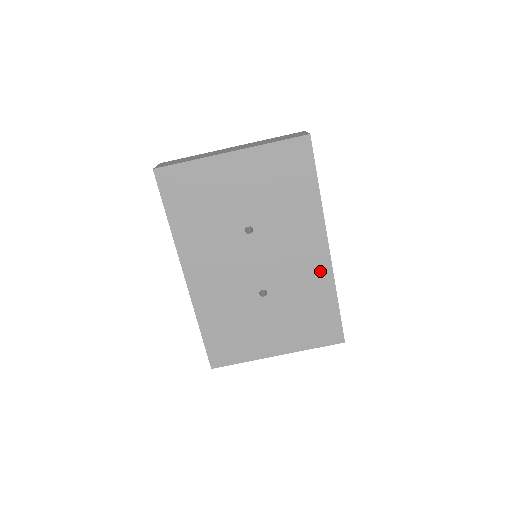
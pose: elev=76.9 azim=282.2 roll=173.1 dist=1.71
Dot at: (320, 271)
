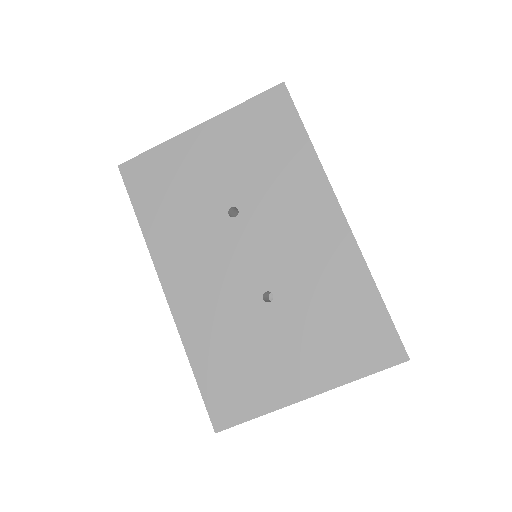
Dot at: (340, 250)
